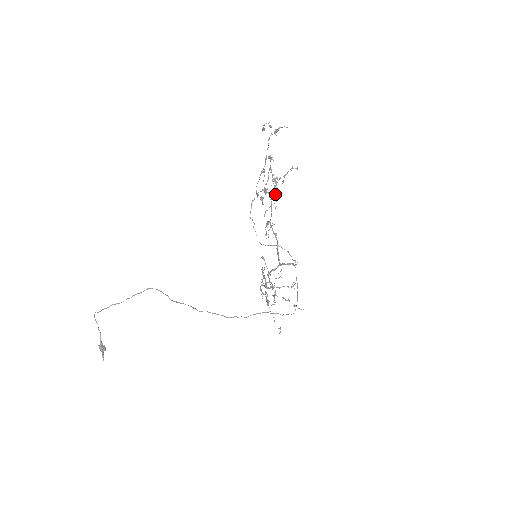
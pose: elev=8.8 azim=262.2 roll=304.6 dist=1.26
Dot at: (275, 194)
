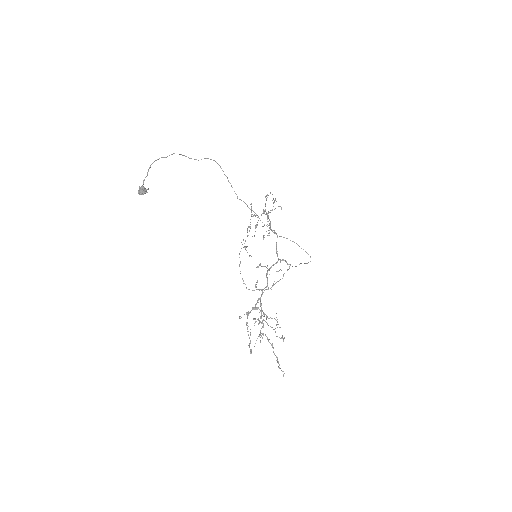
Dot at: occluded
